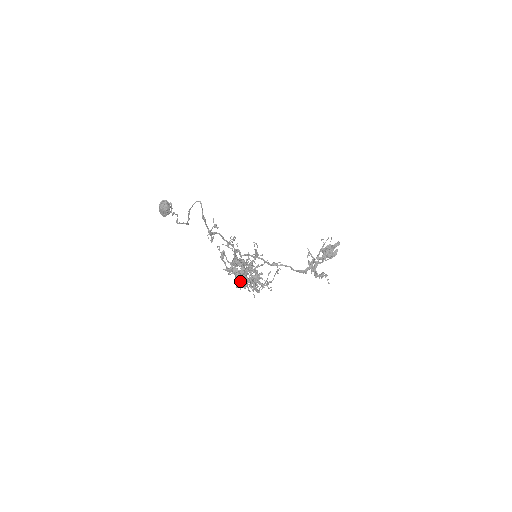
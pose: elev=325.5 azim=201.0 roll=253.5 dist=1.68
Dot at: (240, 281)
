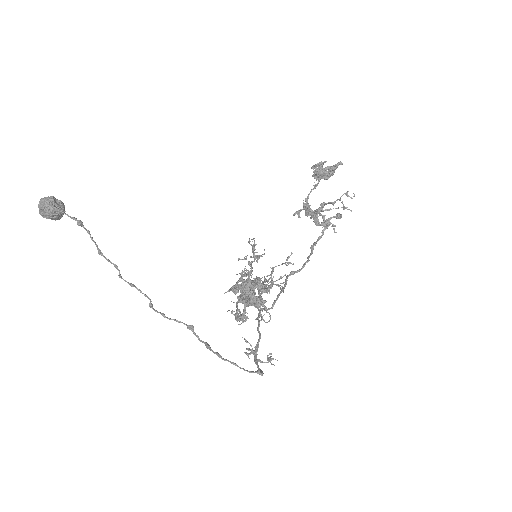
Dot at: (247, 304)
